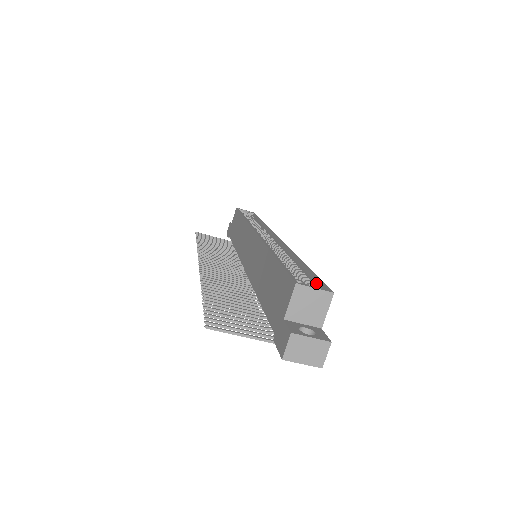
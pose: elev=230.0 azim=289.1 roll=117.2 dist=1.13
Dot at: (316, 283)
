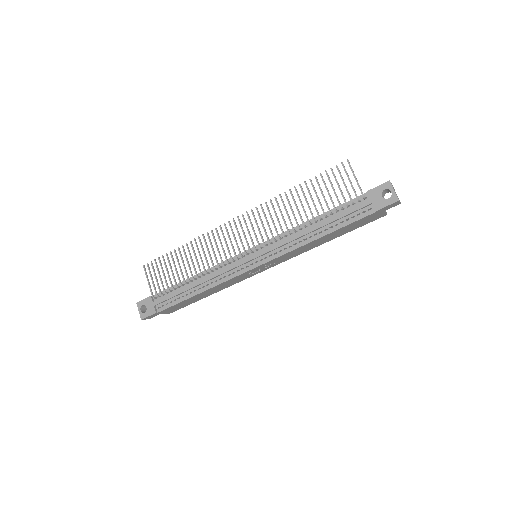
Dot at: occluded
